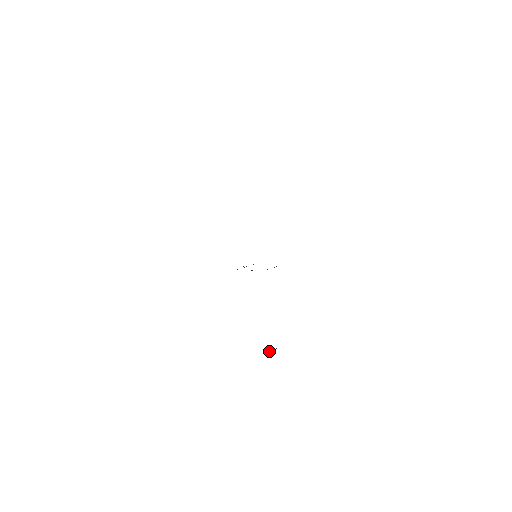
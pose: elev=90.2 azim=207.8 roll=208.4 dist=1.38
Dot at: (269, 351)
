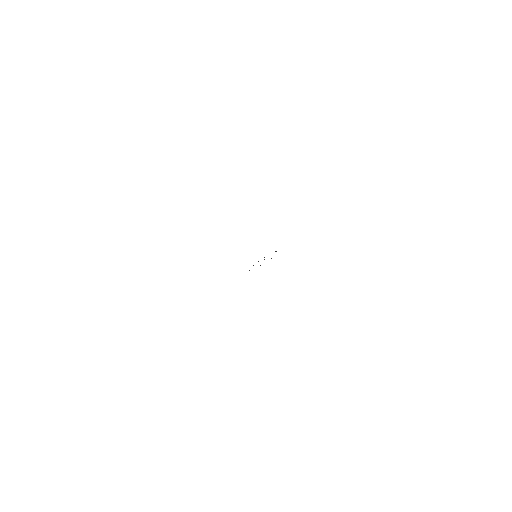
Dot at: occluded
